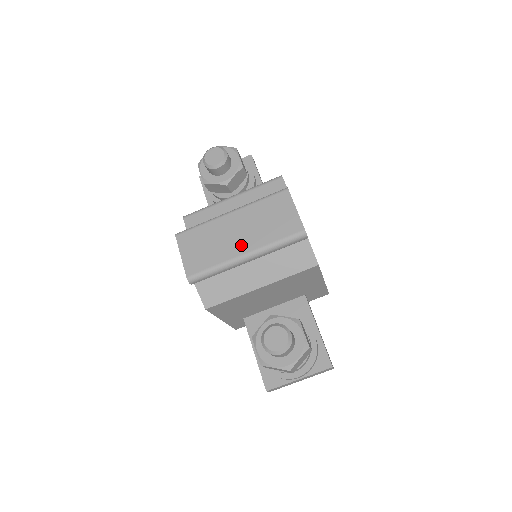
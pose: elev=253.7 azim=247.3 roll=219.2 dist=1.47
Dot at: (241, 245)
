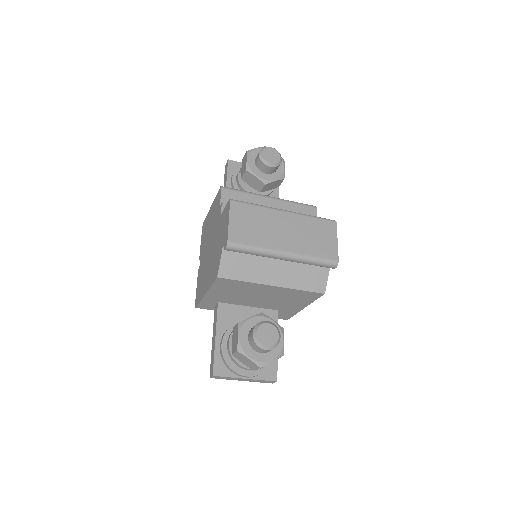
Dot at: (285, 243)
